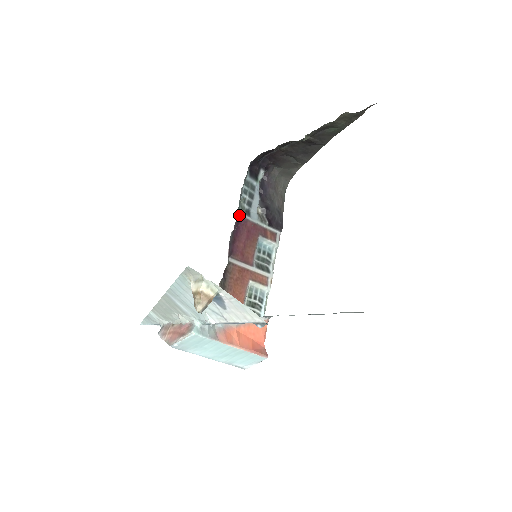
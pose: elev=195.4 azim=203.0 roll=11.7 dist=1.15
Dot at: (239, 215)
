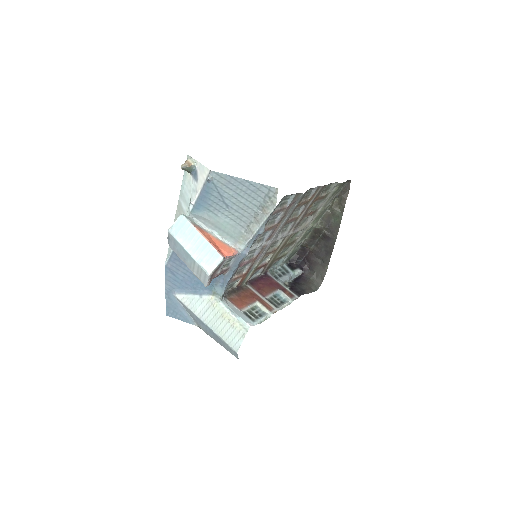
Dot at: (268, 274)
